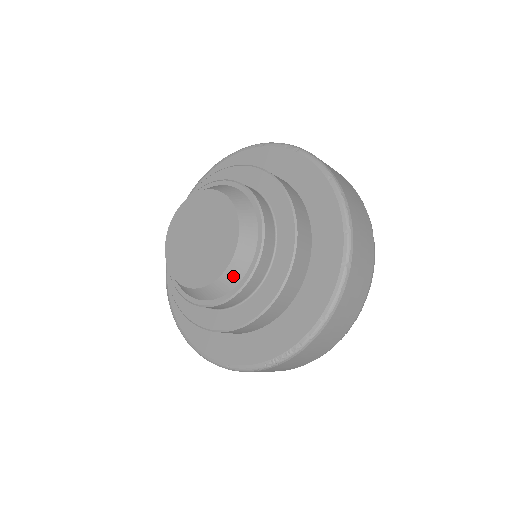
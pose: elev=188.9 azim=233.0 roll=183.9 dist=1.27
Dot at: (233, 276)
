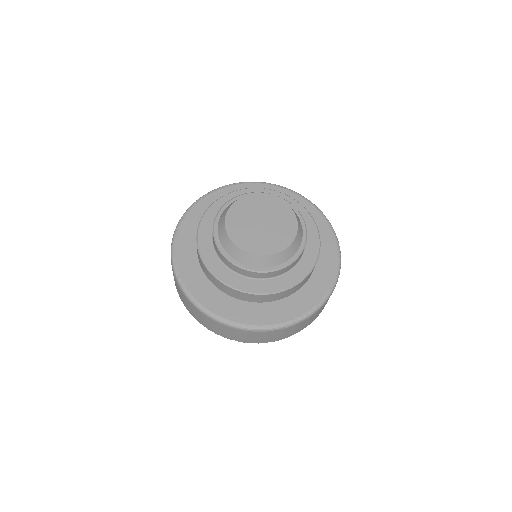
Dot at: (293, 249)
